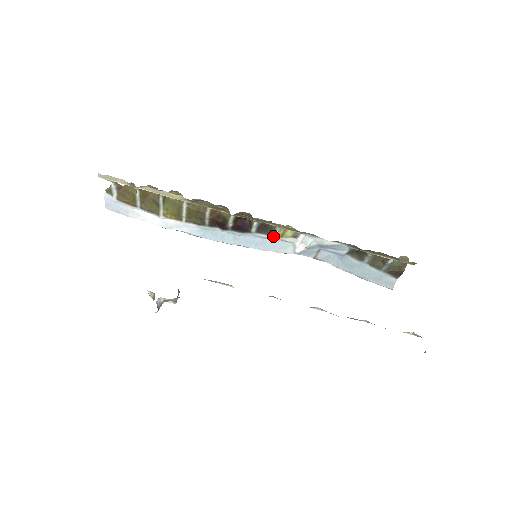
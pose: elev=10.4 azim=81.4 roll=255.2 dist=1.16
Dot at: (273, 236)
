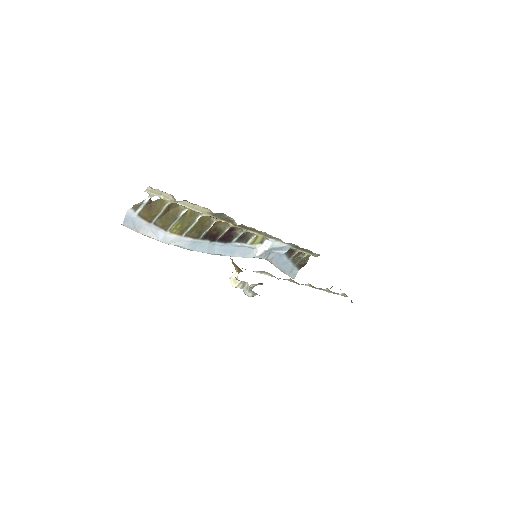
Dot at: (246, 244)
